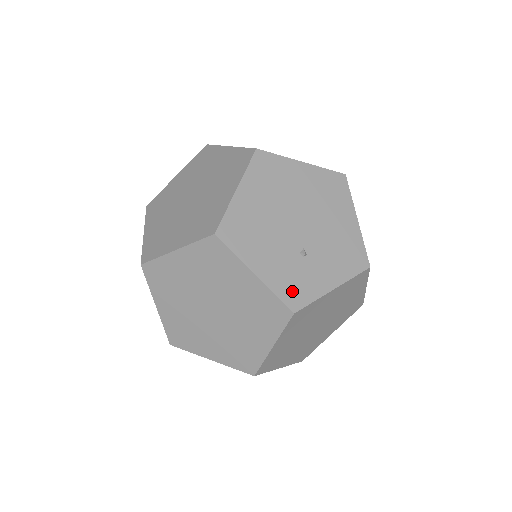
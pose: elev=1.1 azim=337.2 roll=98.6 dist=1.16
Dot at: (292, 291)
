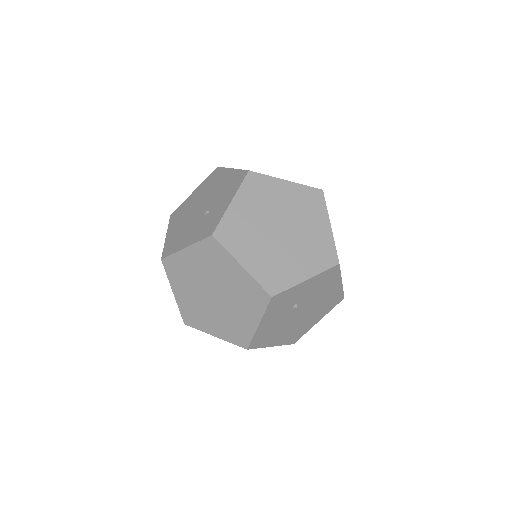
Dot at: (207, 230)
